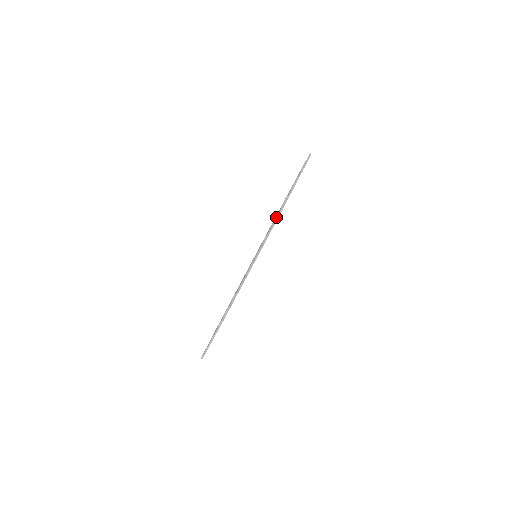
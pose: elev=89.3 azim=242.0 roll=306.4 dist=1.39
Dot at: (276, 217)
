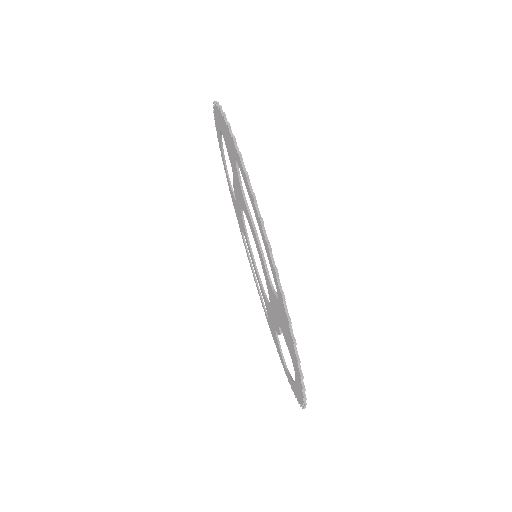
Dot at: occluded
